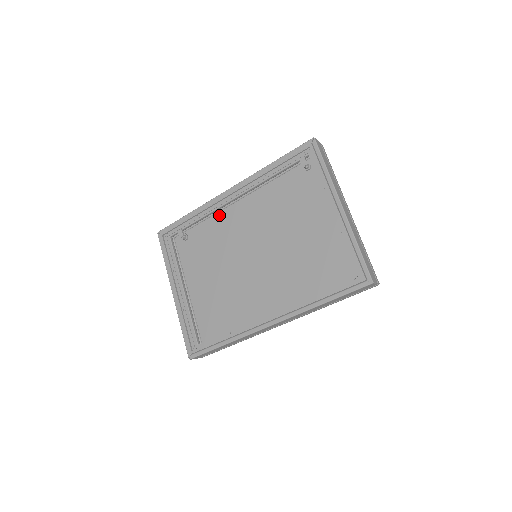
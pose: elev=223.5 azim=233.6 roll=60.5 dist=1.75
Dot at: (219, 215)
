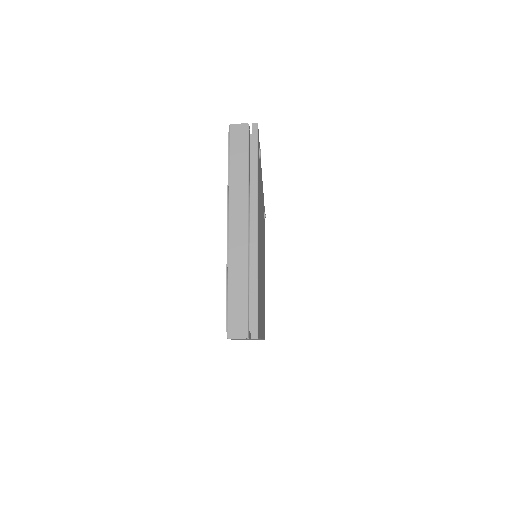
Dot at: occluded
